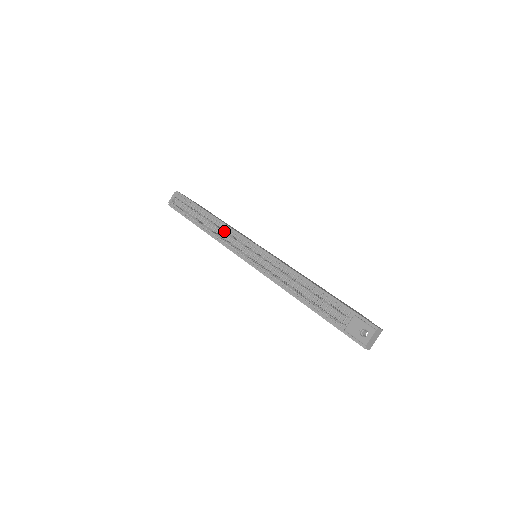
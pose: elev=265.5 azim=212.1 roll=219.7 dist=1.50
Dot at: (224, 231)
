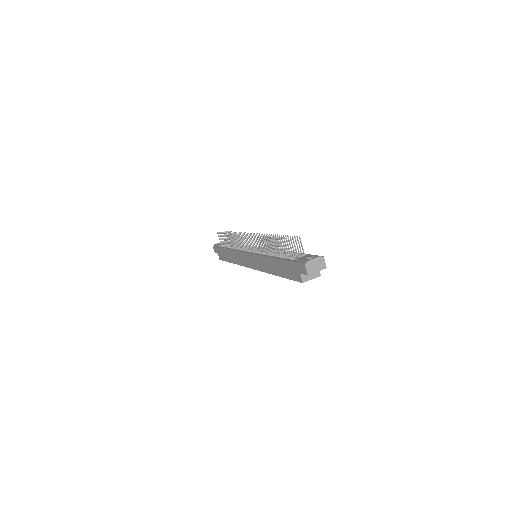
Dot at: occluded
